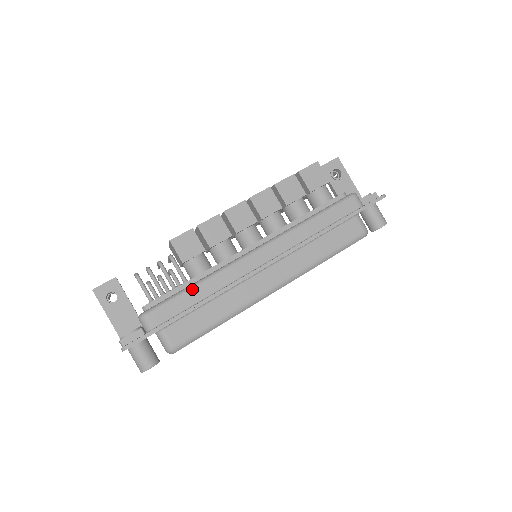
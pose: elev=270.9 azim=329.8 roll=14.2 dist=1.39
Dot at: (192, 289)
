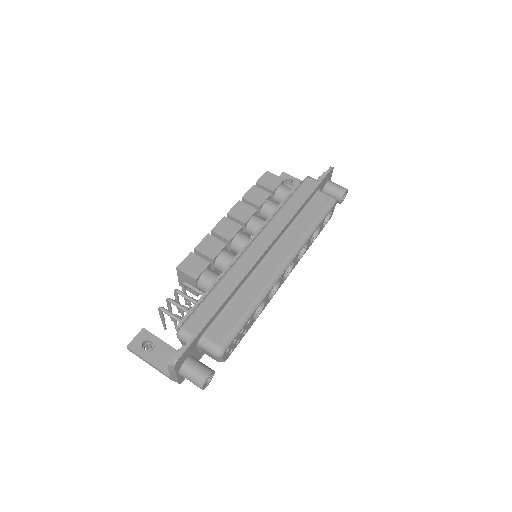
Dot at: (213, 291)
